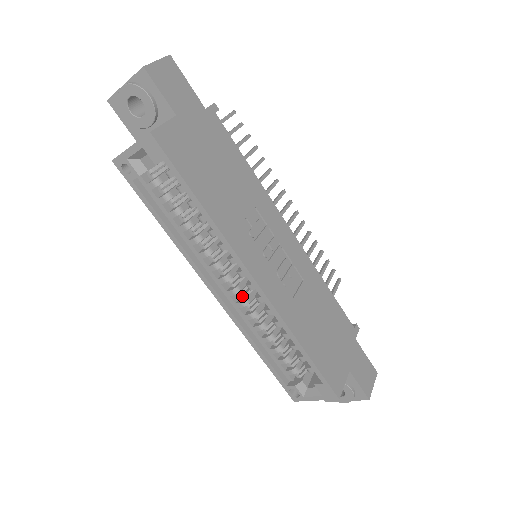
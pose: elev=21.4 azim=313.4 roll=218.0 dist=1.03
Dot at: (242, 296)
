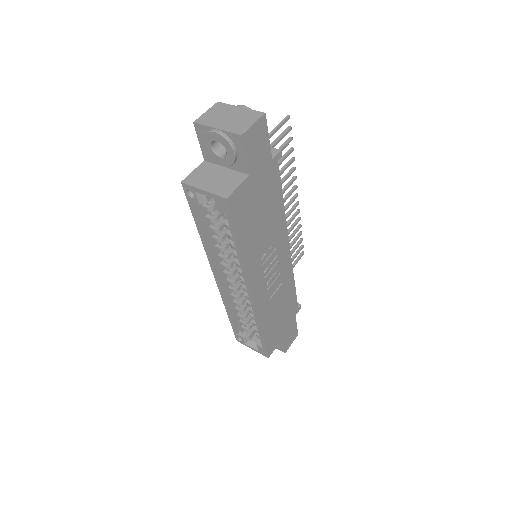
Dot at: (235, 286)
